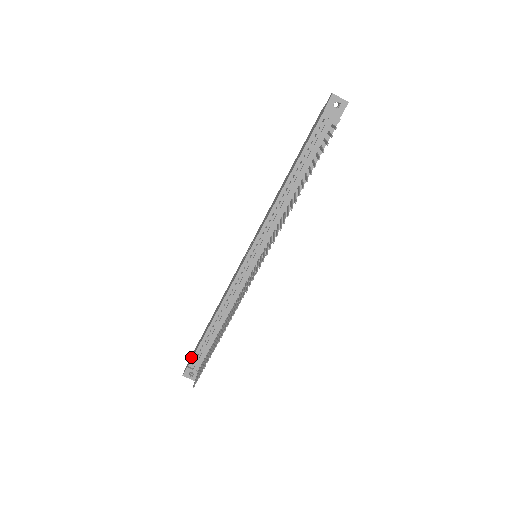
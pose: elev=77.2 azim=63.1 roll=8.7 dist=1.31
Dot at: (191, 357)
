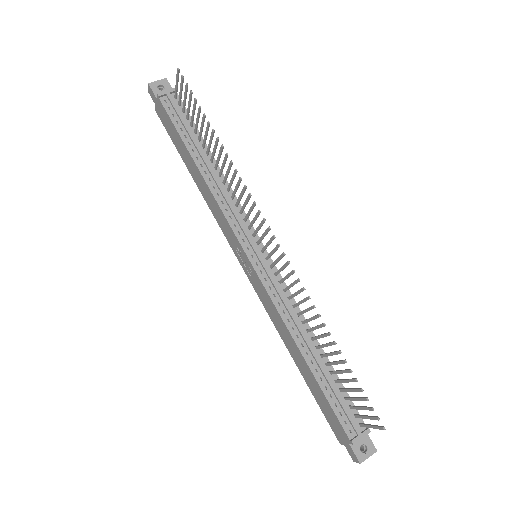
Dot at: (339, 434)
